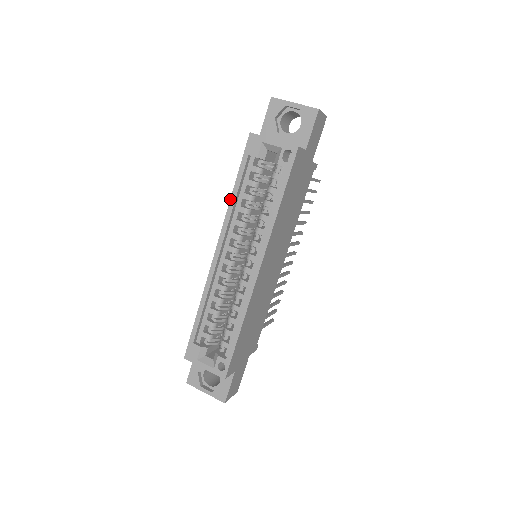
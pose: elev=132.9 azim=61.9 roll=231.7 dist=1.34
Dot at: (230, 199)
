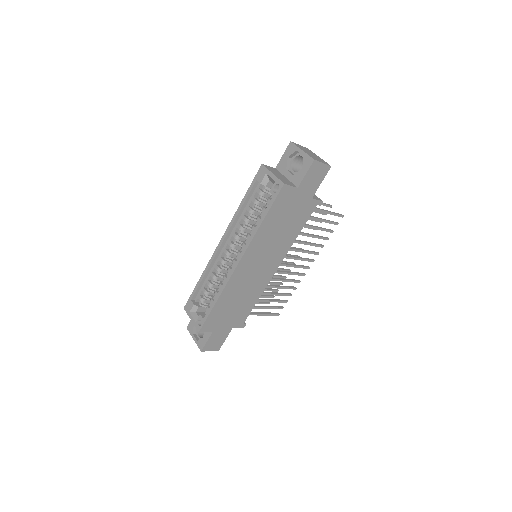
Dot at: (238, 208)
